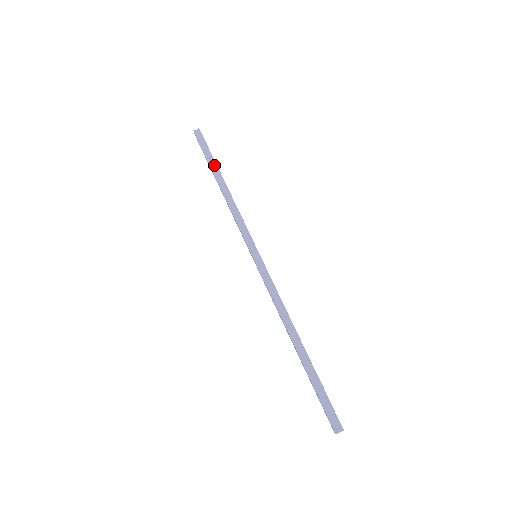
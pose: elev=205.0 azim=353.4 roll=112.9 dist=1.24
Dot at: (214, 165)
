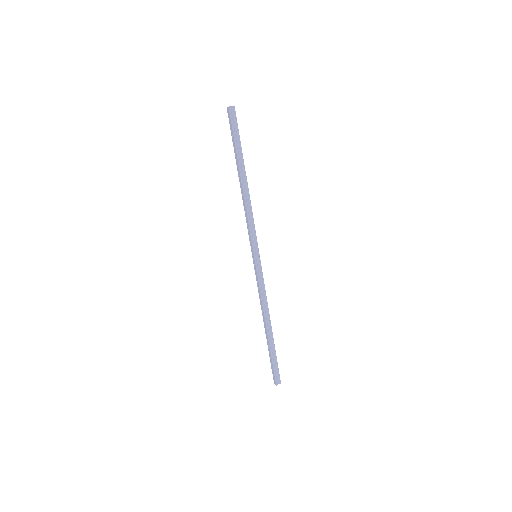
Dot at: (241, 157)
